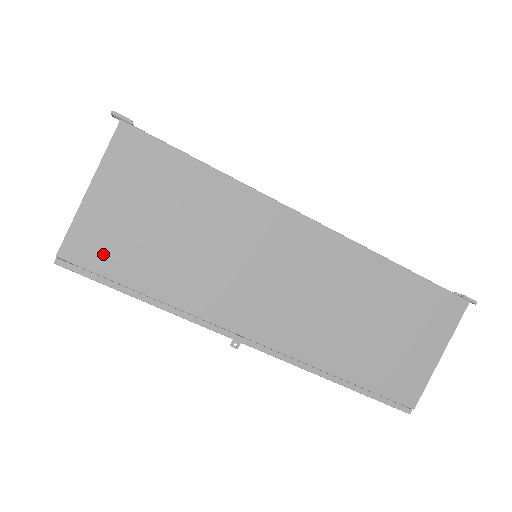
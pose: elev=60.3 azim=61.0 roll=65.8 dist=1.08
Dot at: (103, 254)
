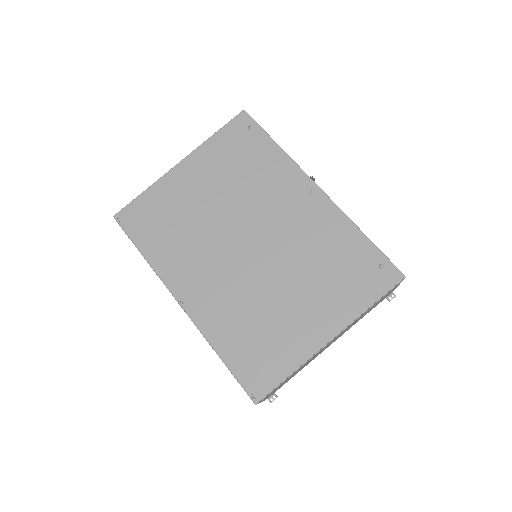
Dot at: occluded
